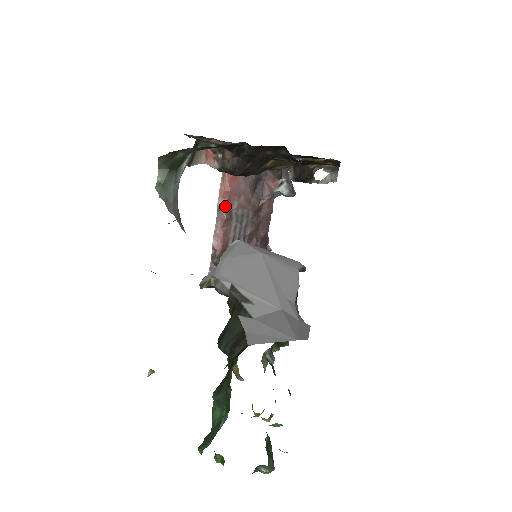
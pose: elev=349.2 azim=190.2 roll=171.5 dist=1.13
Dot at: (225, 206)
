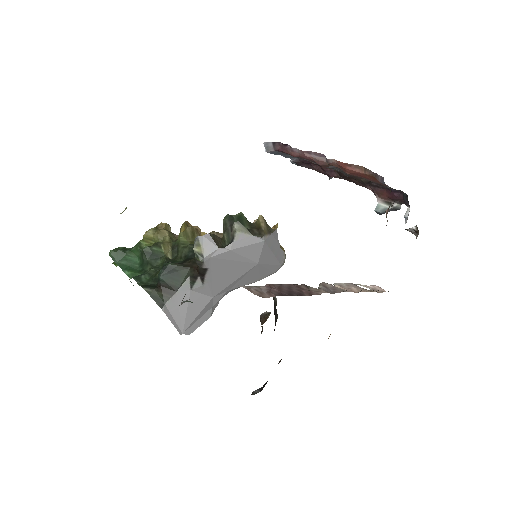
Dot at: (332, 165)
